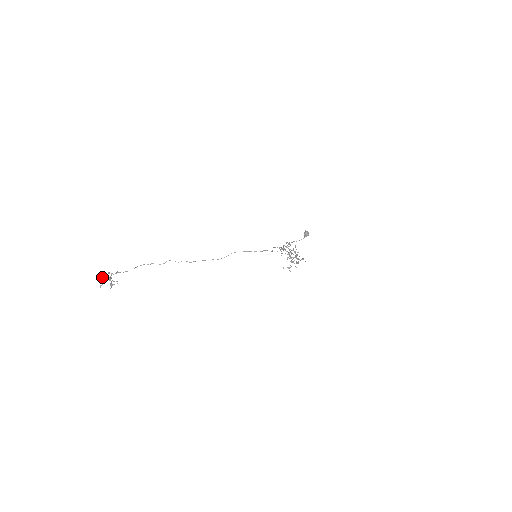
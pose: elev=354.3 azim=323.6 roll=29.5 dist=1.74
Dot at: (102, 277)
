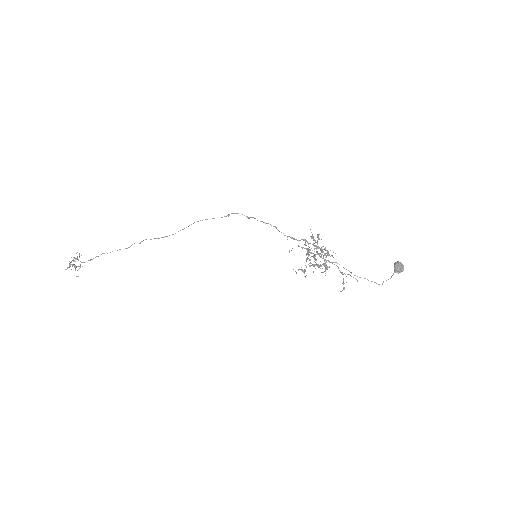
Dot at: (73, 260)
